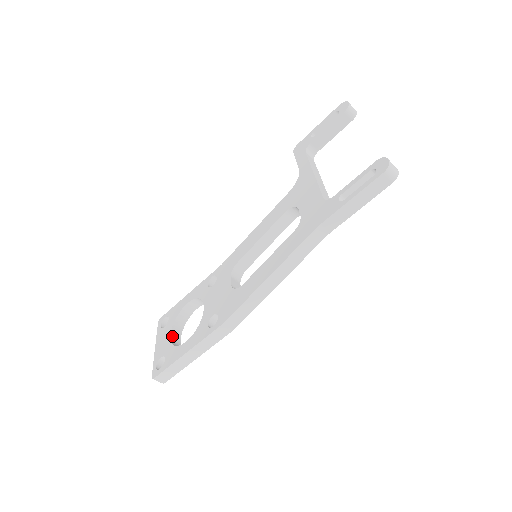
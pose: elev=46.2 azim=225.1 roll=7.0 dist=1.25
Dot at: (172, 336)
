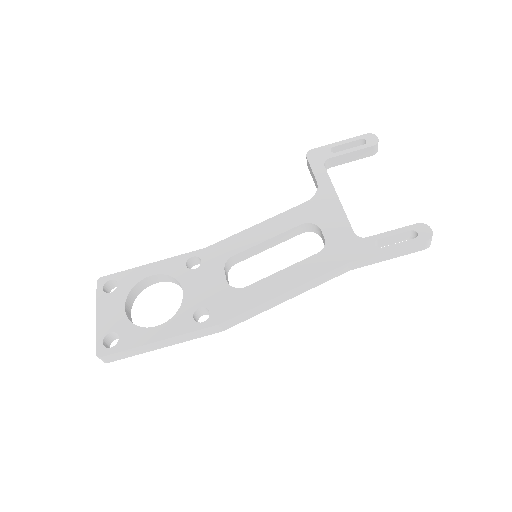
Dot at: (126, 309)
